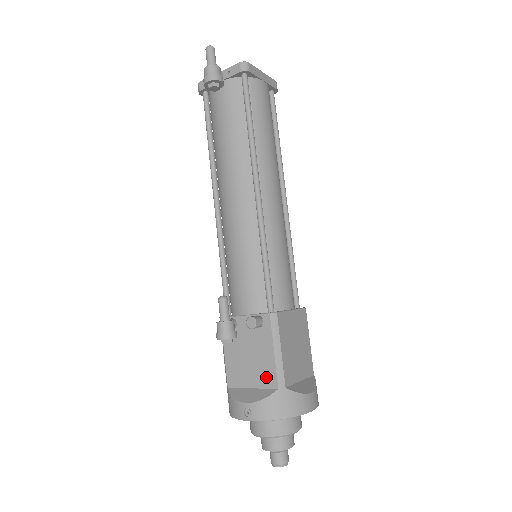
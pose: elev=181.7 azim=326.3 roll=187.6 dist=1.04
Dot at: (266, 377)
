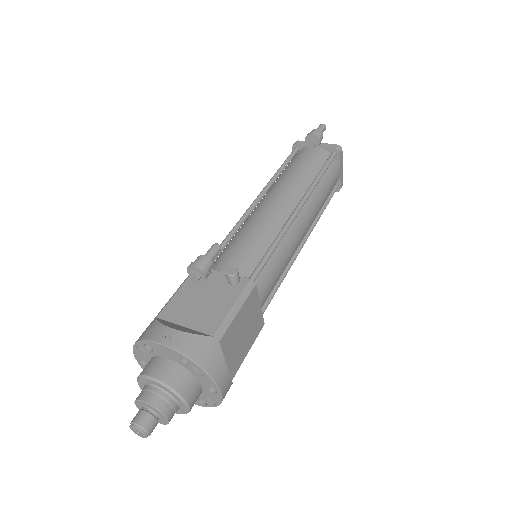
Dot at: (207, 323)
